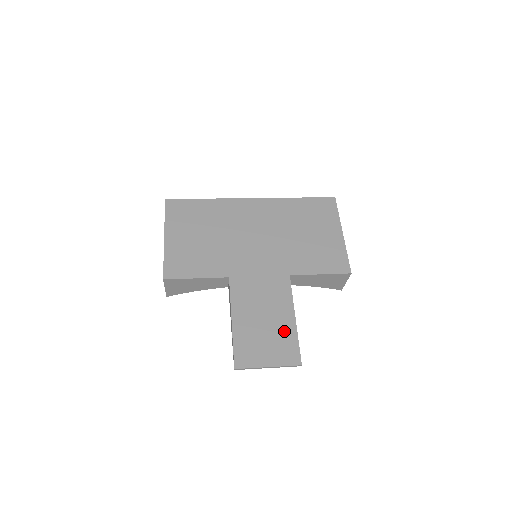
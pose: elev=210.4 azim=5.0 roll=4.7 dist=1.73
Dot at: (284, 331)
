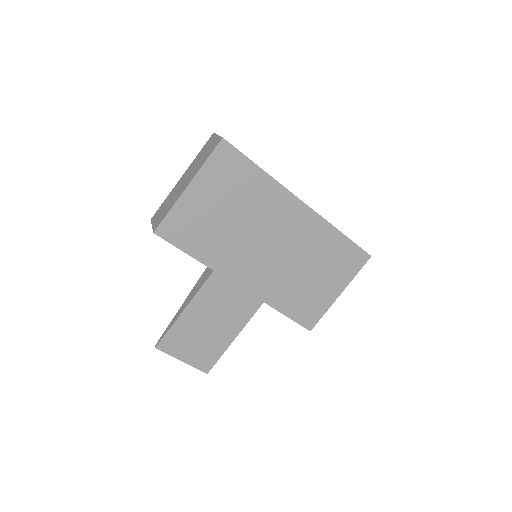
Dot at: (217, 343)
